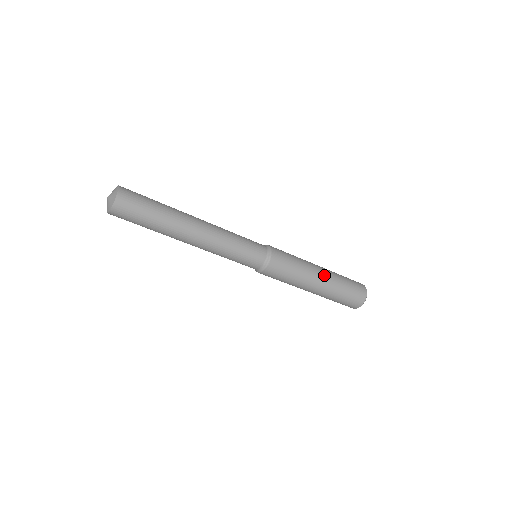
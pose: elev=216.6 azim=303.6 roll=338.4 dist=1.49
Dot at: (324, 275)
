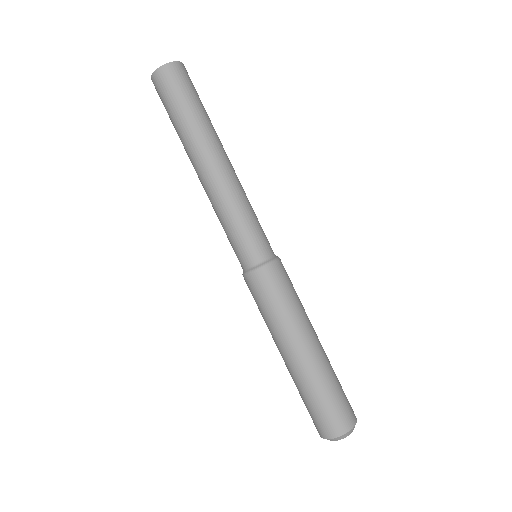
Dot at: occluded
